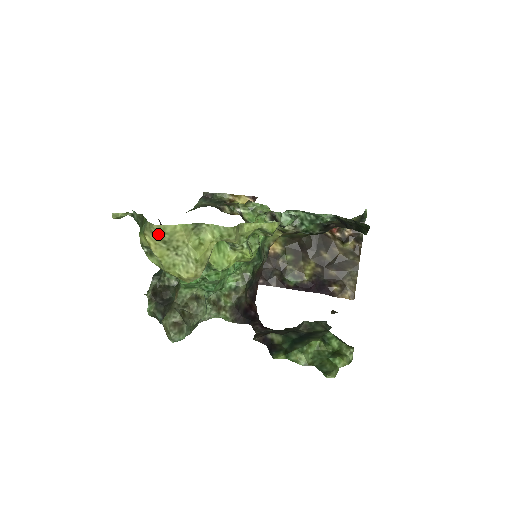
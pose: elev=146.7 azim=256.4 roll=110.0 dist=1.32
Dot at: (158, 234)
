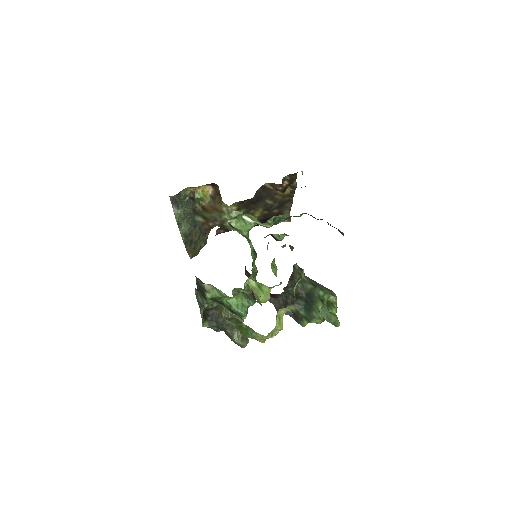
Dot at: occluded
